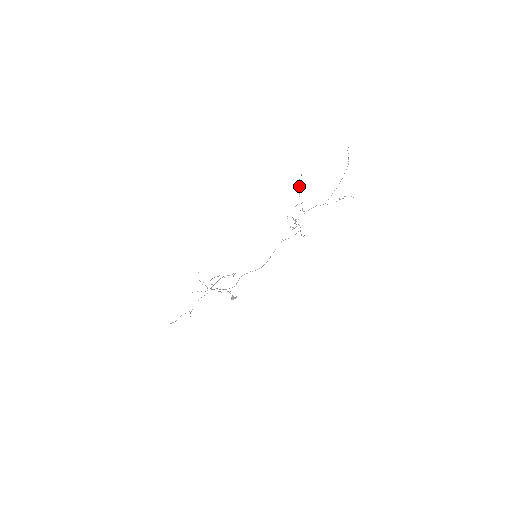
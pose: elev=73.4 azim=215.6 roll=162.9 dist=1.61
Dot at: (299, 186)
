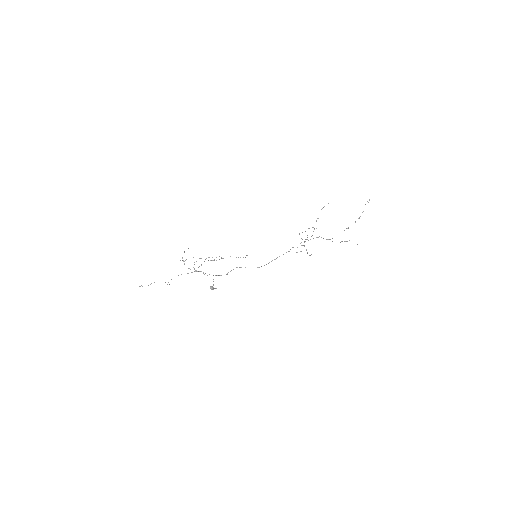
Dot at: occluded
